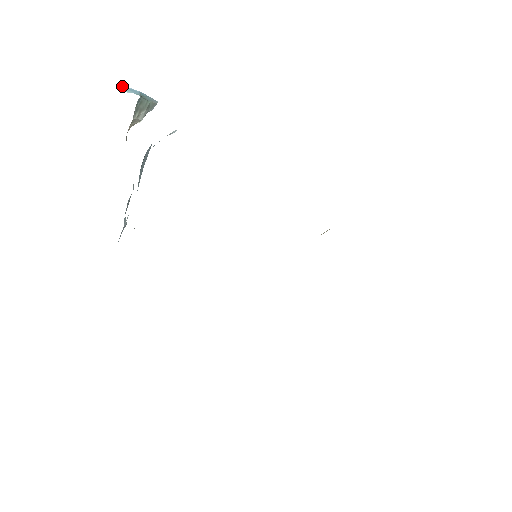
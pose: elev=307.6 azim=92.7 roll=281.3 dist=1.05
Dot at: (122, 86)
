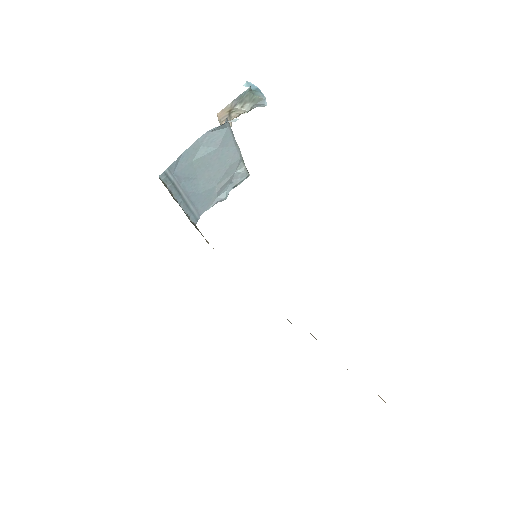
Dot at: (247, 81)
